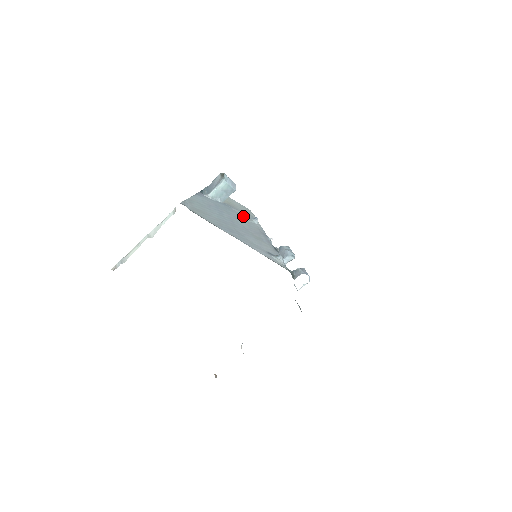
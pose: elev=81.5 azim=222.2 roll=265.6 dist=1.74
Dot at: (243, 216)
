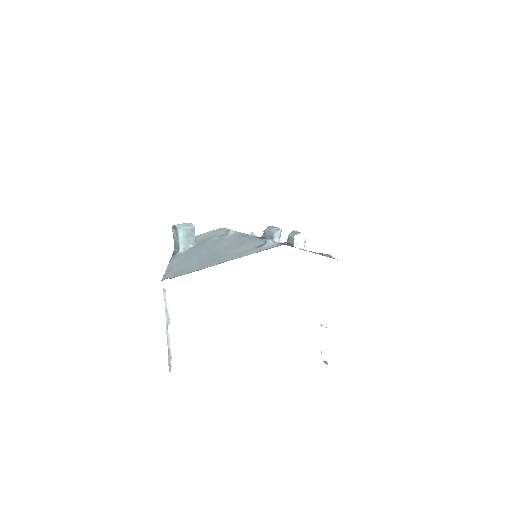
Dot at: (218, 239)
